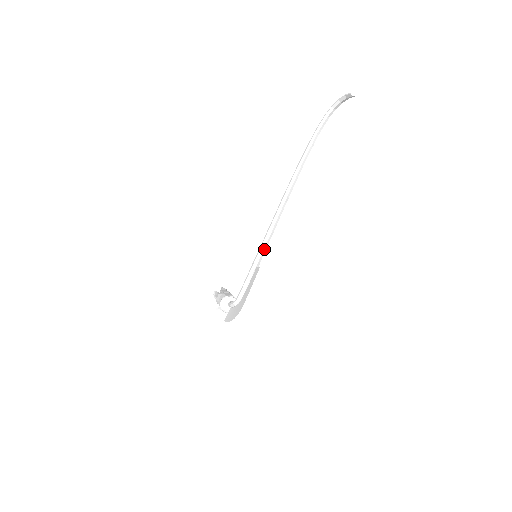
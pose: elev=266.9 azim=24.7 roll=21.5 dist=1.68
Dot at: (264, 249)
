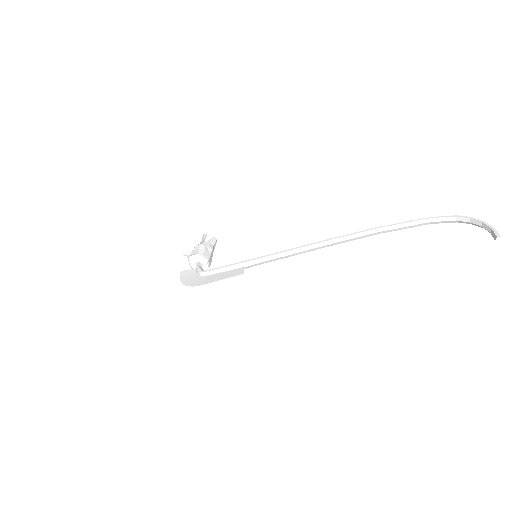
Dot at: (266, 261)
